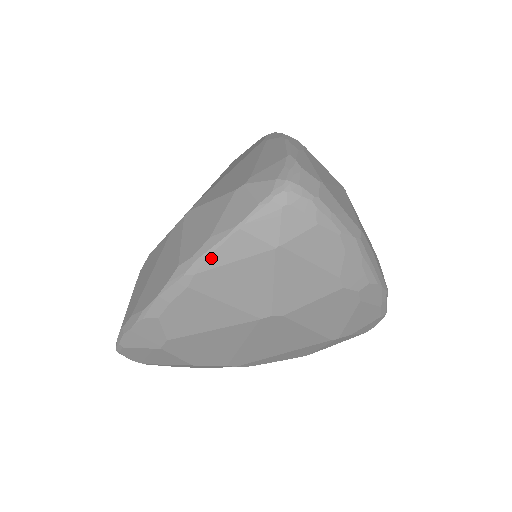
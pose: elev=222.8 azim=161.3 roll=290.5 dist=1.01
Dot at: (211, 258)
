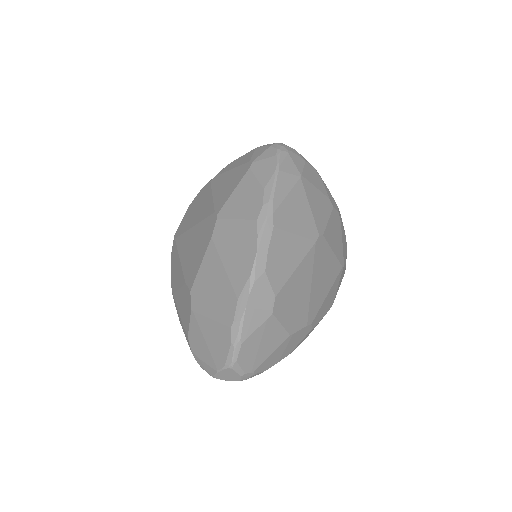
Dot at: (275, 197)
